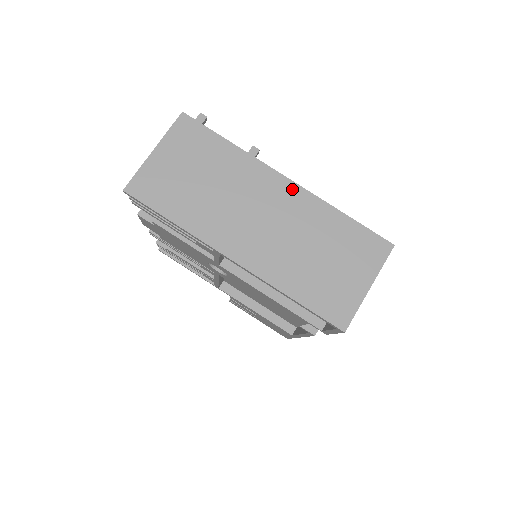
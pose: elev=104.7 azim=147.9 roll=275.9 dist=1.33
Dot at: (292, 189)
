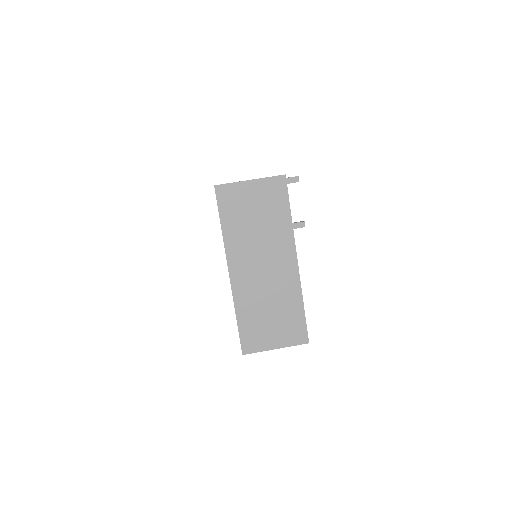
Dot at: (294, 269)
